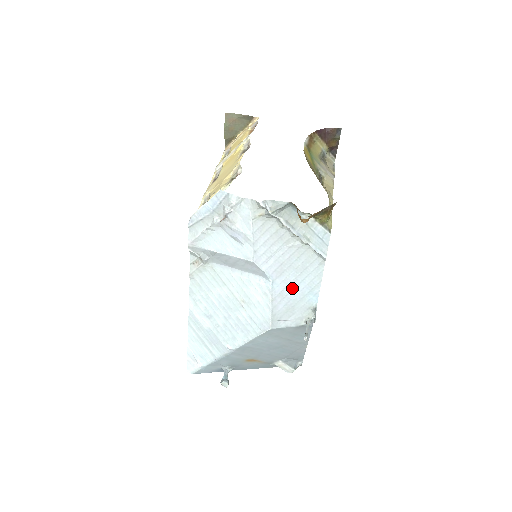
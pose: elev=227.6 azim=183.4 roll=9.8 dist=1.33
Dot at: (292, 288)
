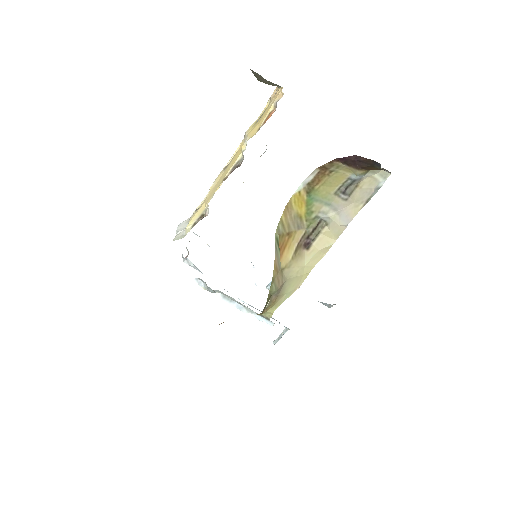
Dot at: occluded
